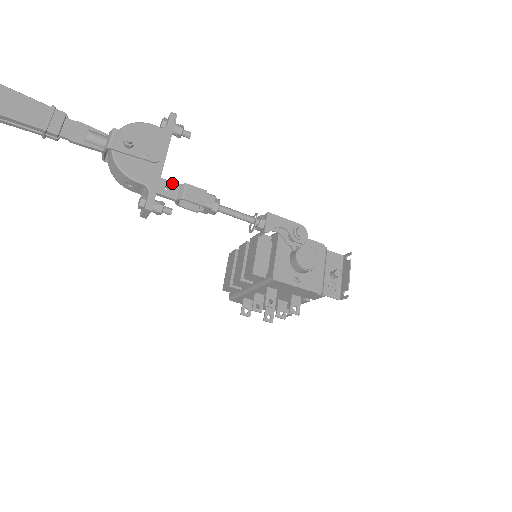
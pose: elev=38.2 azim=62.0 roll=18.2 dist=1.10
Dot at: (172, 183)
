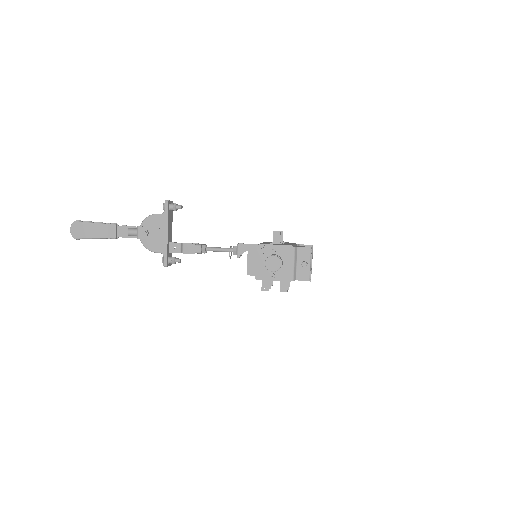
Dot at: (177, 243)
